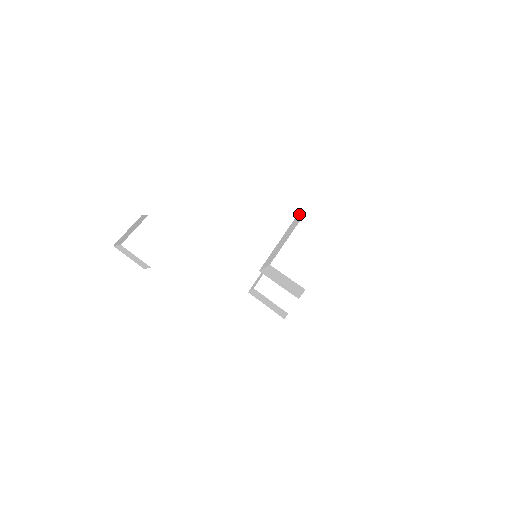
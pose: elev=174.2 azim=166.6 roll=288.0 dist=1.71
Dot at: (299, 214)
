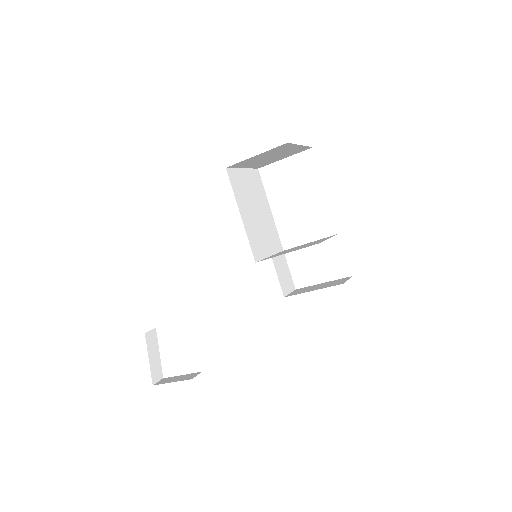
Dot at: (234, 170)
